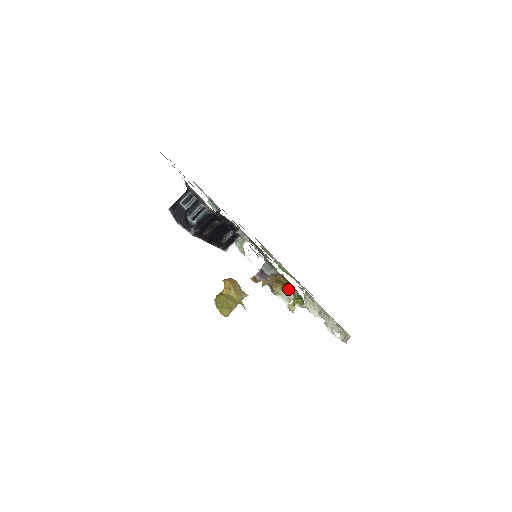
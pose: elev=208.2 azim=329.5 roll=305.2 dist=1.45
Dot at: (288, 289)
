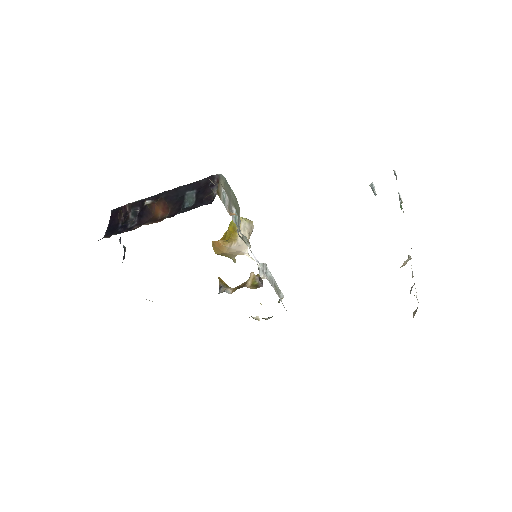
Dot at: occluded
